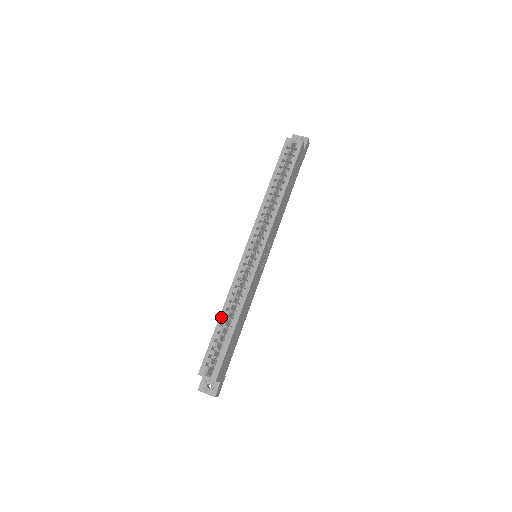
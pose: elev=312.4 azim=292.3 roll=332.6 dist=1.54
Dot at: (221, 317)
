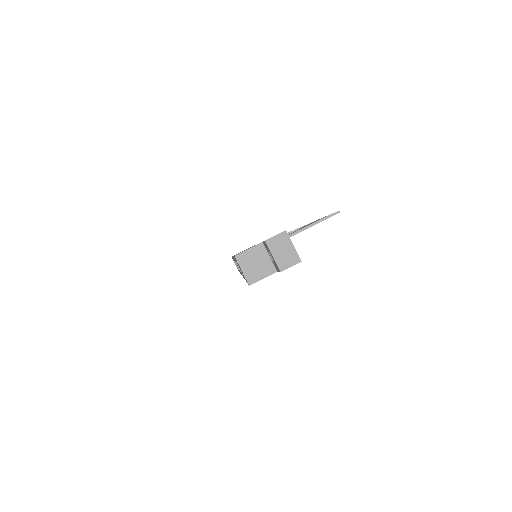
Dot at: occluded
